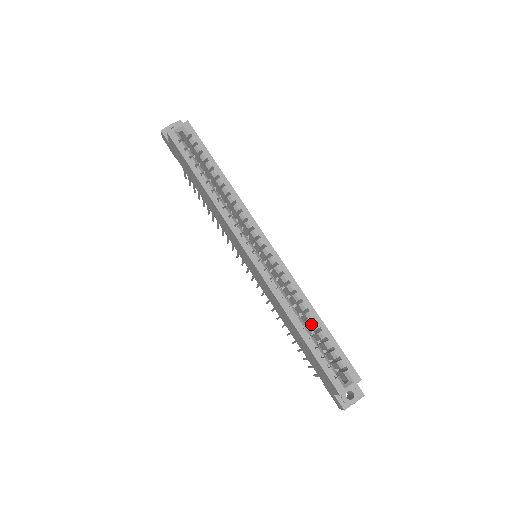
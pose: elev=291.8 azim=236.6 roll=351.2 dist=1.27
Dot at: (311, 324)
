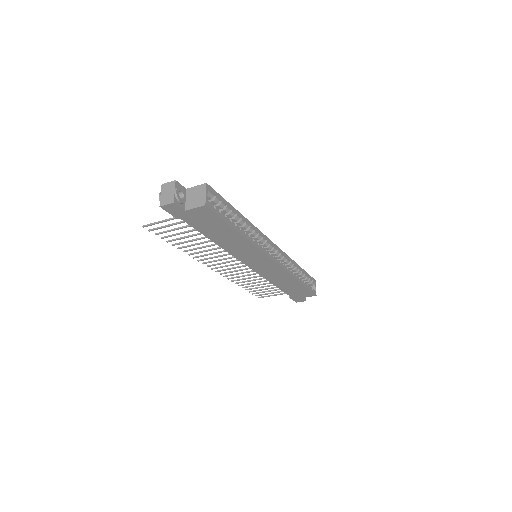
Dot at: (298, 273)
